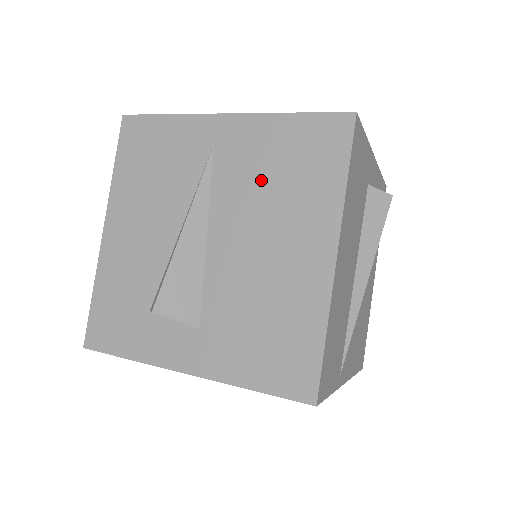
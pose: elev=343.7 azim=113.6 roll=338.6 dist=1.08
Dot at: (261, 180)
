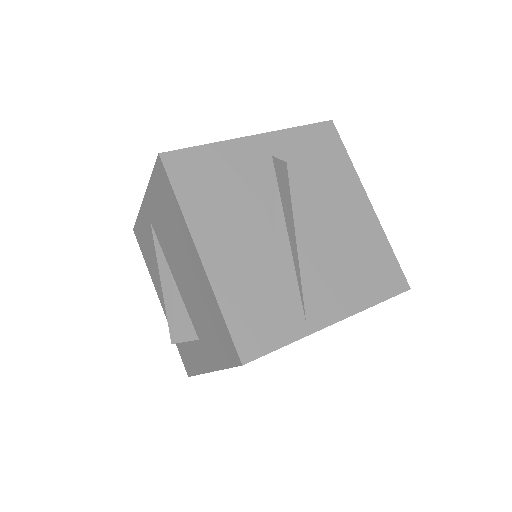
Dot at: (166, 229)
